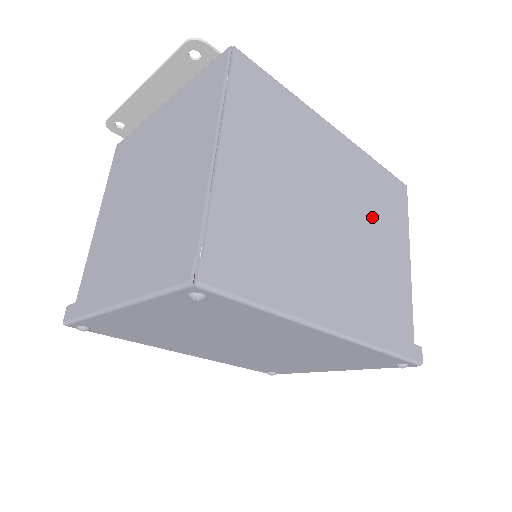
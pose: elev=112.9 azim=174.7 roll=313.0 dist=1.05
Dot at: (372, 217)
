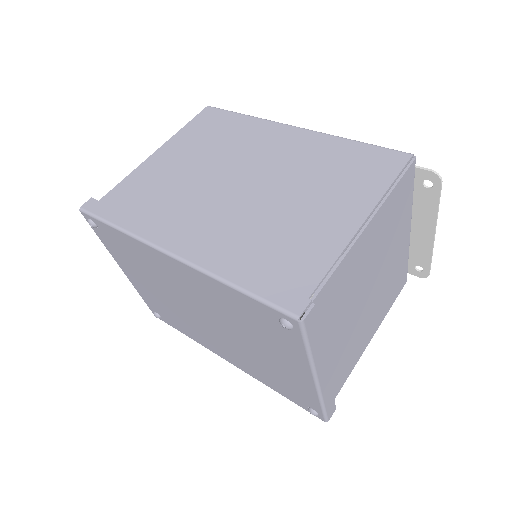
Dot at: (307, 182)
